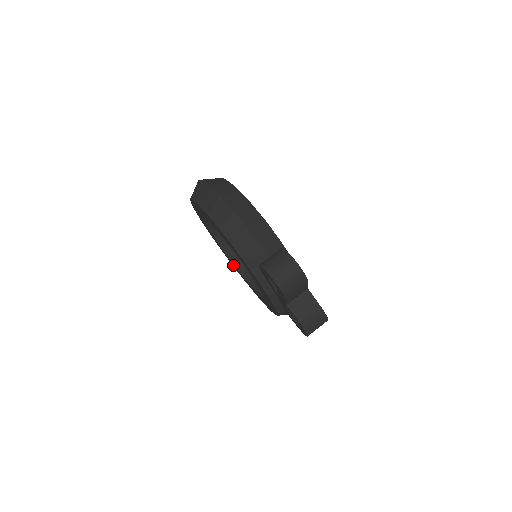
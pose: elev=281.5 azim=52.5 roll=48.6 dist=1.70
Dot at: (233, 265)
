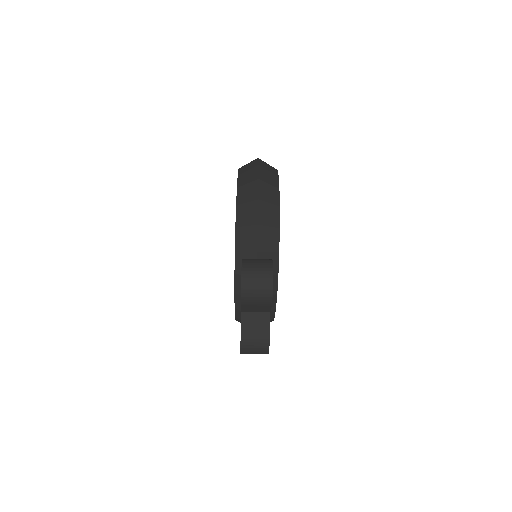
Dot at: occluded
